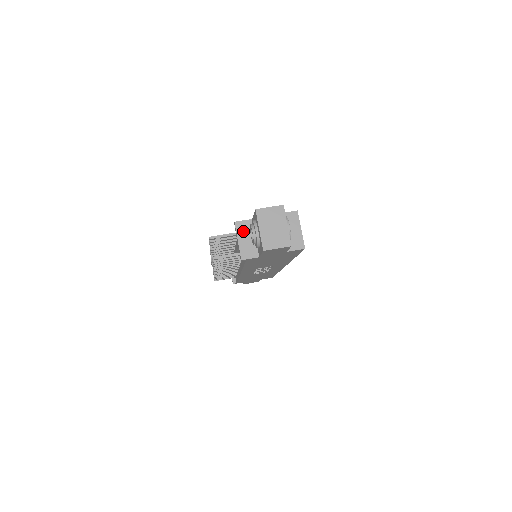
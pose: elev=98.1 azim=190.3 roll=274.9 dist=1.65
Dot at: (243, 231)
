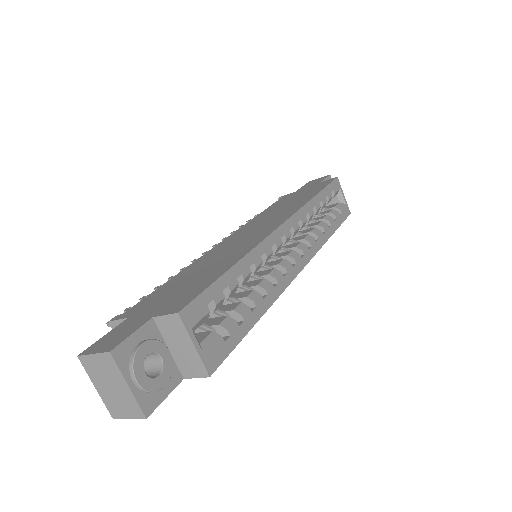
Dot at: occluded
